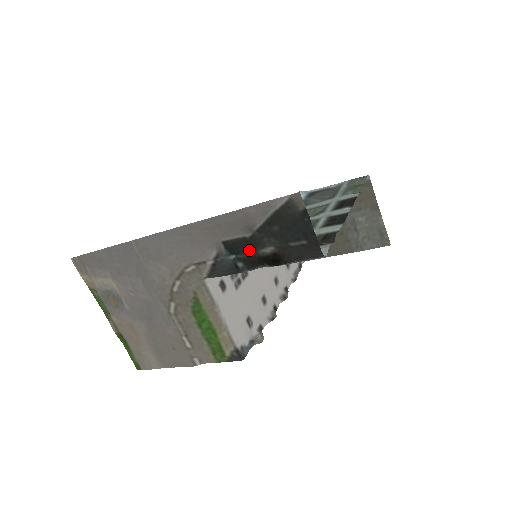
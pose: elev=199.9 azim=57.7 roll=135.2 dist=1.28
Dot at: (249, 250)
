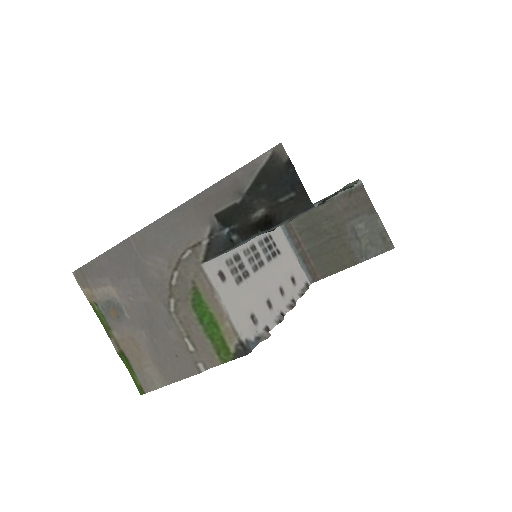
Dot at: (241, 217)
